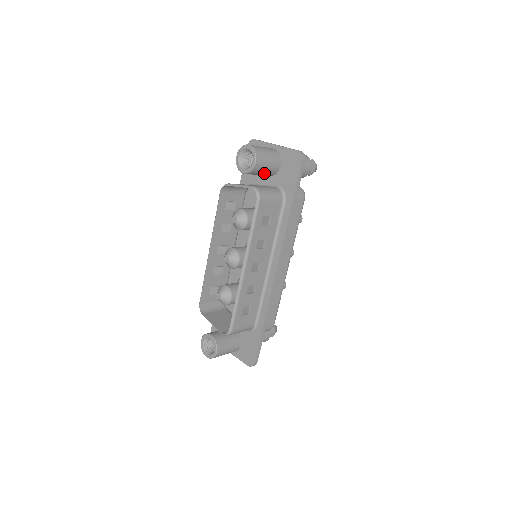
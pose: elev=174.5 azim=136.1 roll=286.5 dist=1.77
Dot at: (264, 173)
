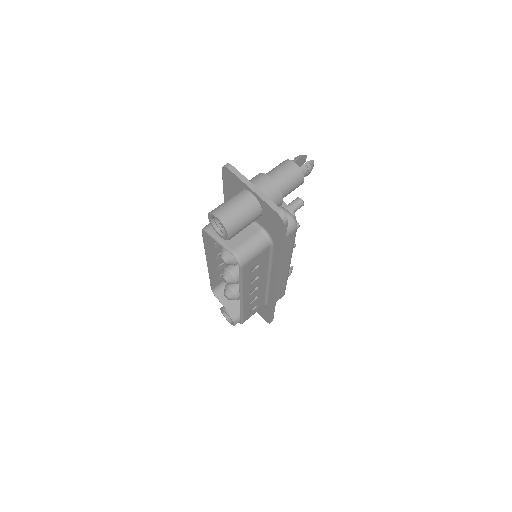
Dot at: occluded
